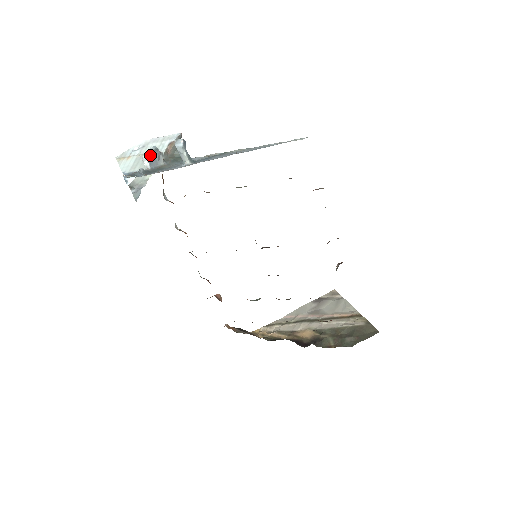
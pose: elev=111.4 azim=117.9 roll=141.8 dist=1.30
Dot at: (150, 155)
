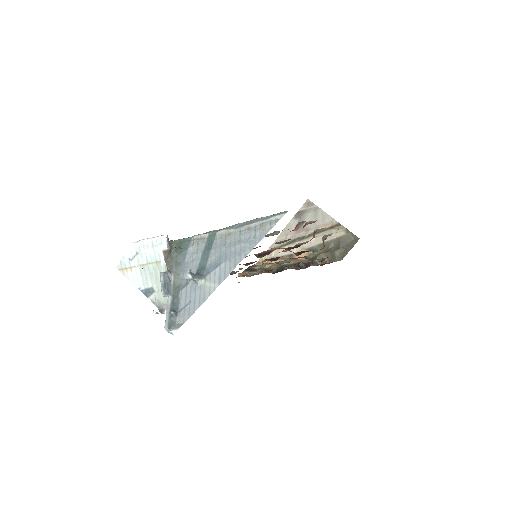
Dot at: (165, 288)
